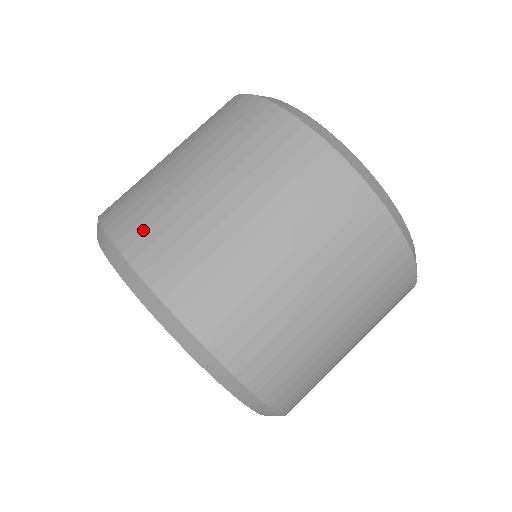
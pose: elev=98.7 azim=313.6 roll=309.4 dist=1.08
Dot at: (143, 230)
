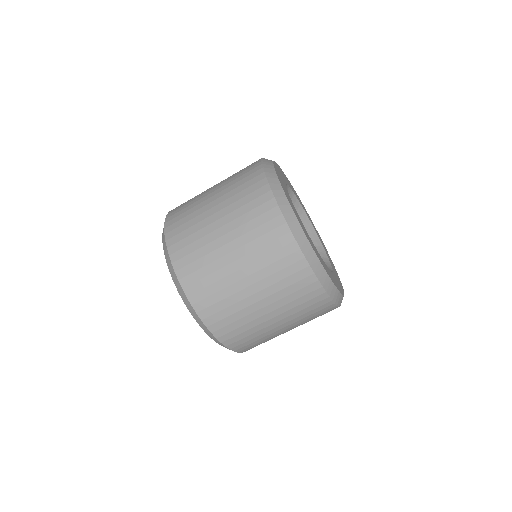
Dot at: (178, 215)
